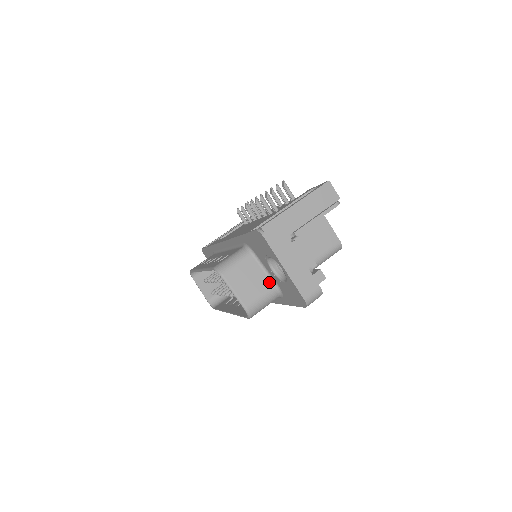
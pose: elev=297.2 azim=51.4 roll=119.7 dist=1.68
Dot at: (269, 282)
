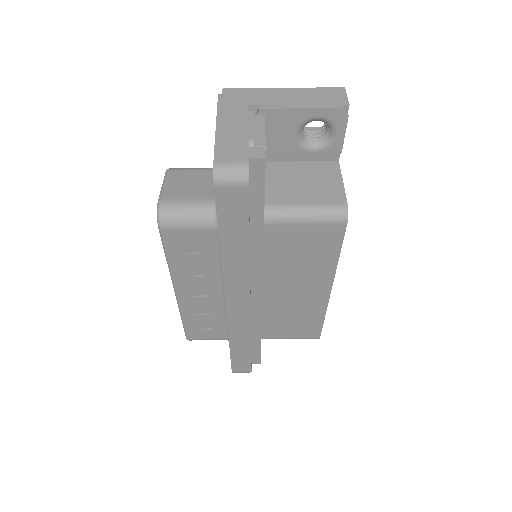
Dot at: (212, 194)
